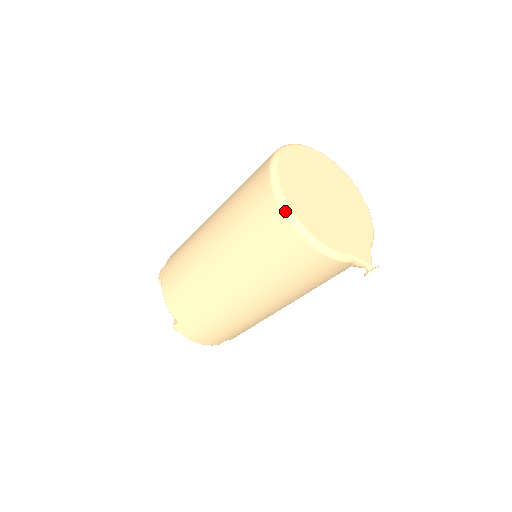
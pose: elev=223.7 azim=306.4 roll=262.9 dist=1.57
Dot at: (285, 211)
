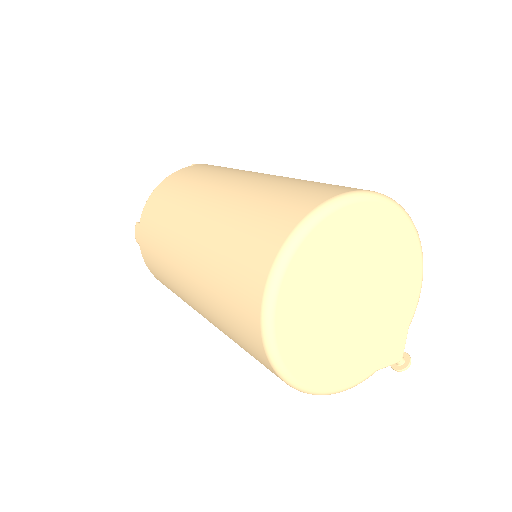
Dot at: (284, 380)
